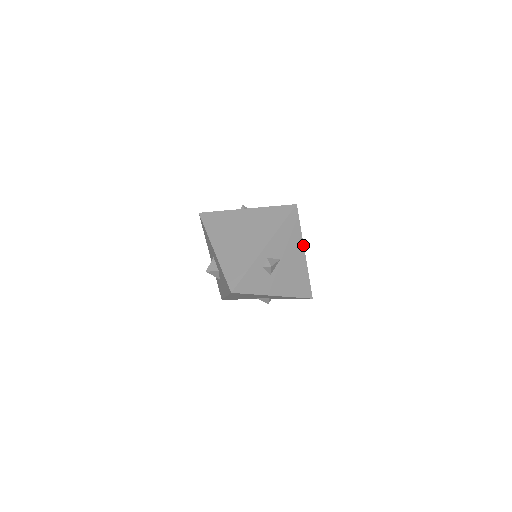
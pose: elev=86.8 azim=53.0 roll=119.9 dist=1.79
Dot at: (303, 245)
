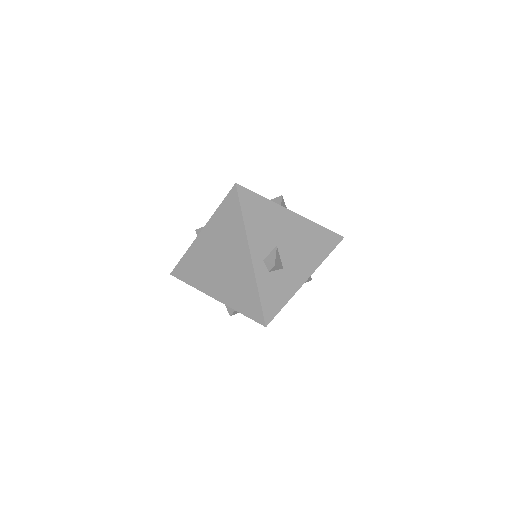
Dot at: (283, 208)
